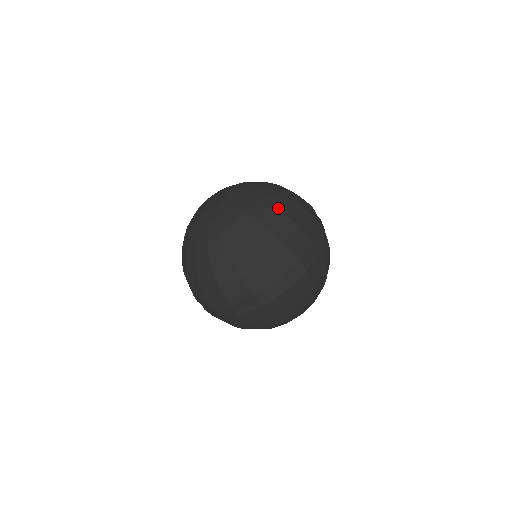
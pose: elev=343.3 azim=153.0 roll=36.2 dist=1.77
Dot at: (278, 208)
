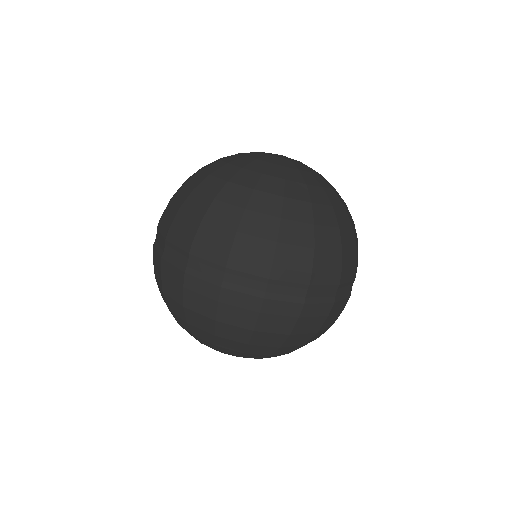
Dot at: (318, 214)
